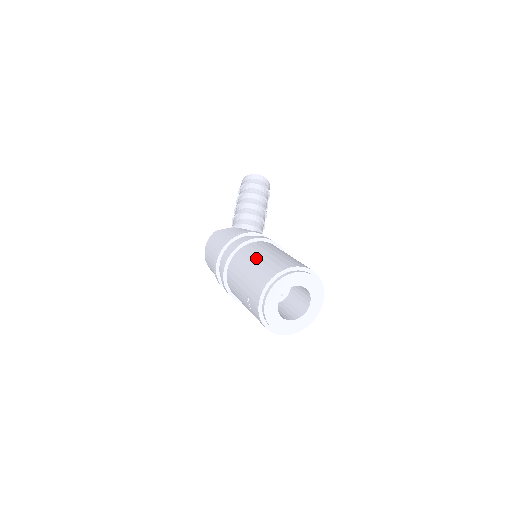
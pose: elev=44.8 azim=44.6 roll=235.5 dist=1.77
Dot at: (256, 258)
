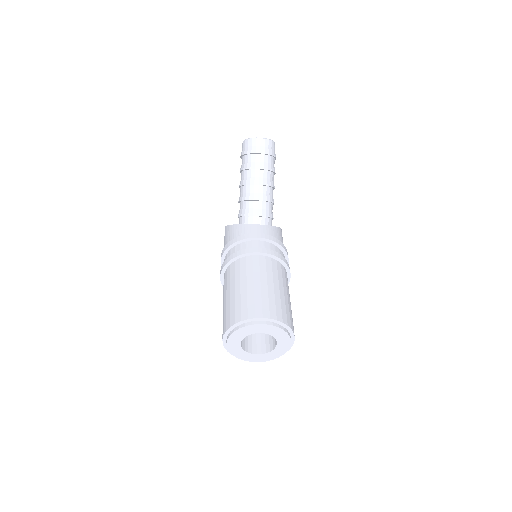
Dot at: (226, 295)
